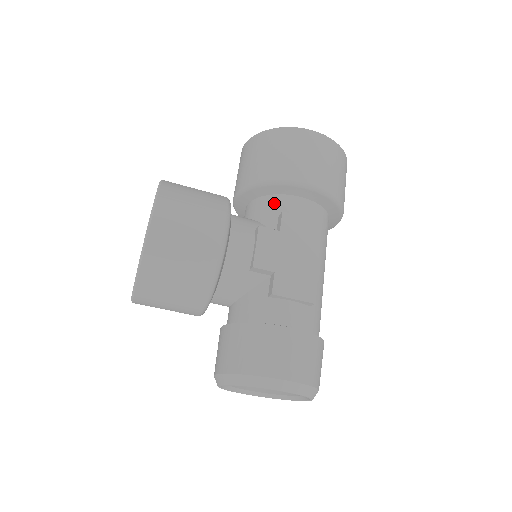
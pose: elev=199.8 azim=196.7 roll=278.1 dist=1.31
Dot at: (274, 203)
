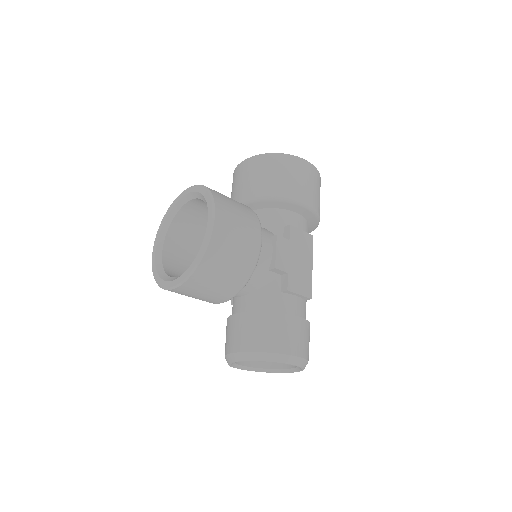
Dot at: (279, 216)
